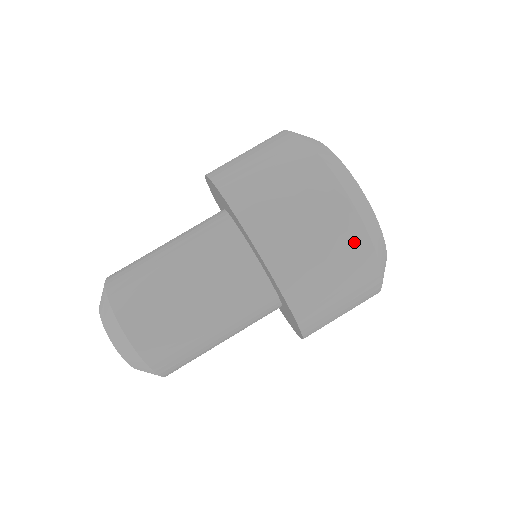
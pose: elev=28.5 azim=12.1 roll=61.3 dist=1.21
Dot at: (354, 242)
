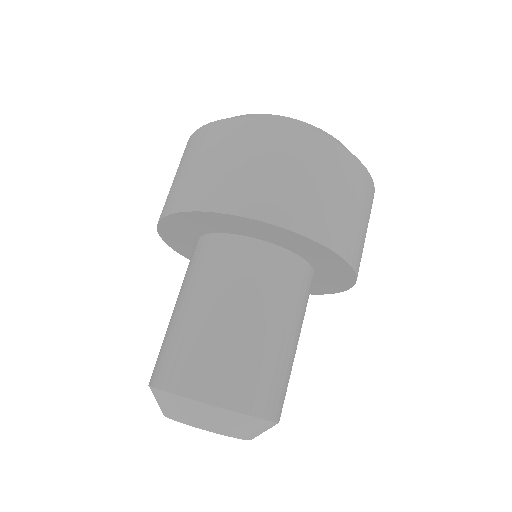
Dot at: (240, 132)
